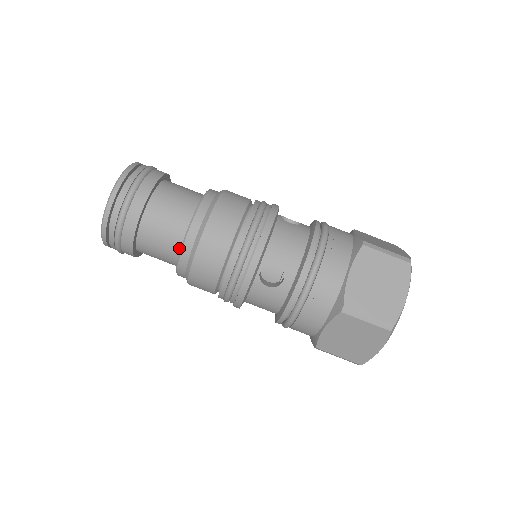
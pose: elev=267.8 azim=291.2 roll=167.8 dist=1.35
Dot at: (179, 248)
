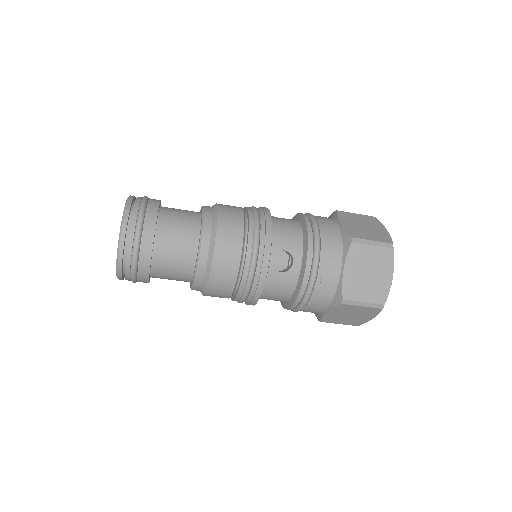
Dot at: occluded
